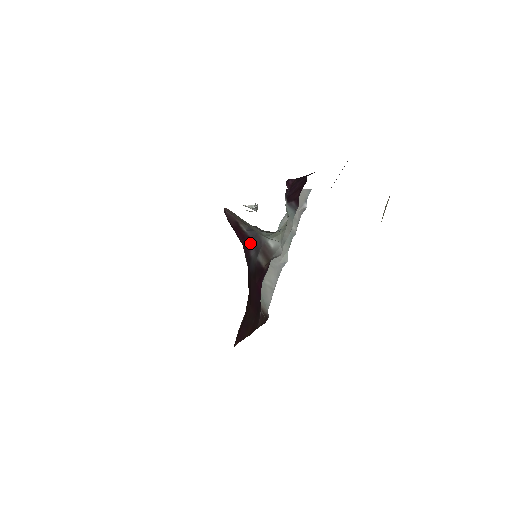
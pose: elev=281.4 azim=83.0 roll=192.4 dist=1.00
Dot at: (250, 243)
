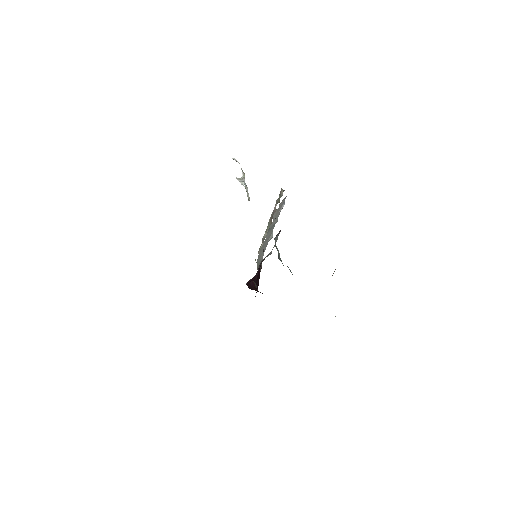
Dot at: (257, 273)
